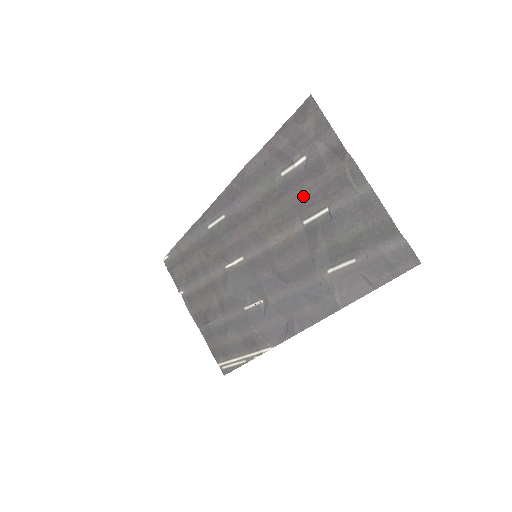
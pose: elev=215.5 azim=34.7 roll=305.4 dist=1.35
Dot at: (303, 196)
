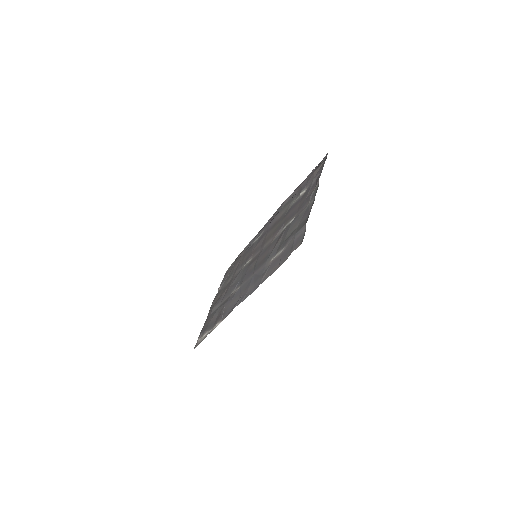
Dot at: (292, 212)
